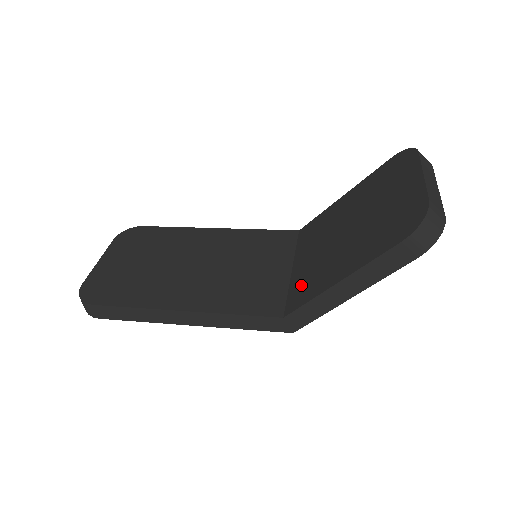
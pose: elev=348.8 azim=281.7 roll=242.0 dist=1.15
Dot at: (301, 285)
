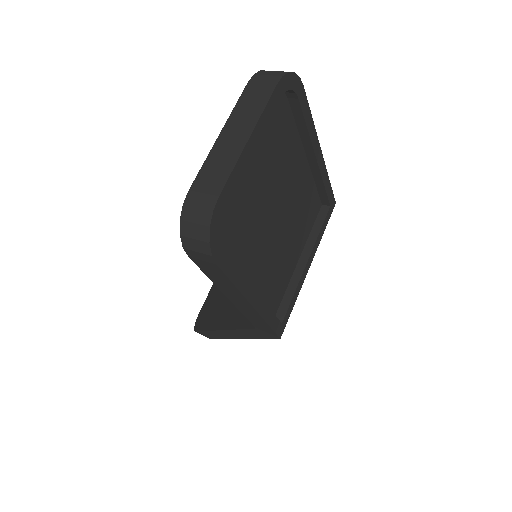
Dot at: occluded
